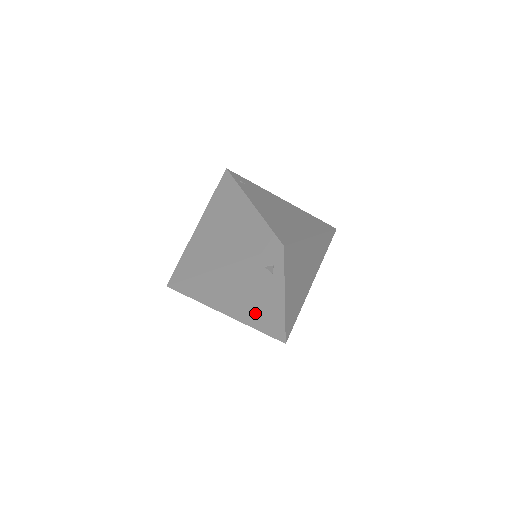
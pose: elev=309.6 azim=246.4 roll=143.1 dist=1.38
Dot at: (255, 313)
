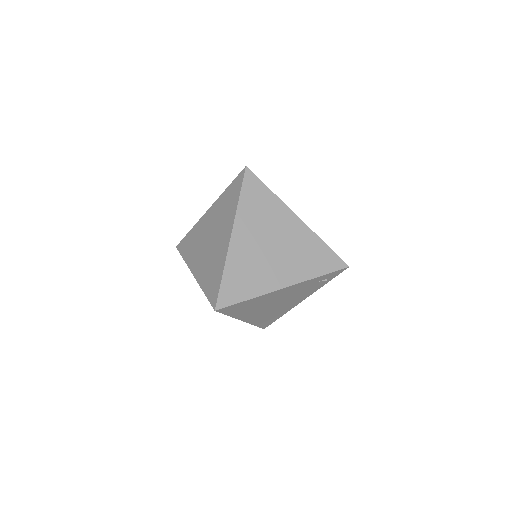
Dot at: (269, 314)
